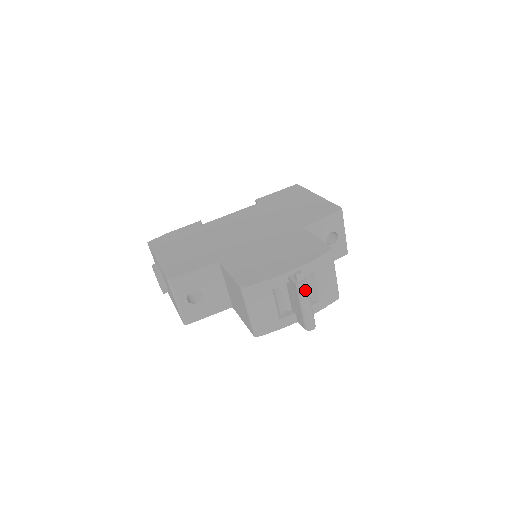
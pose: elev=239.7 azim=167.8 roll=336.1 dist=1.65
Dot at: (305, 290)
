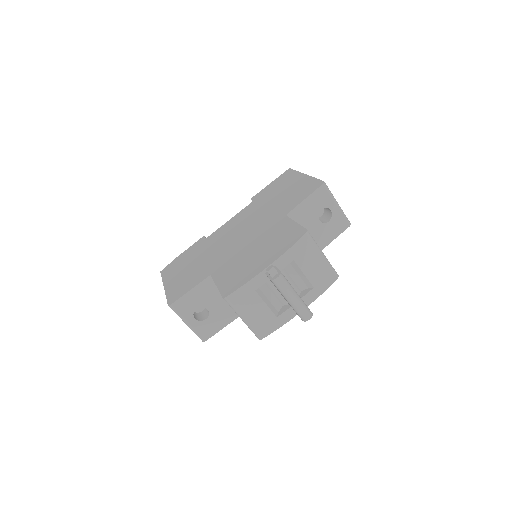
Dot at: (282, 283)
